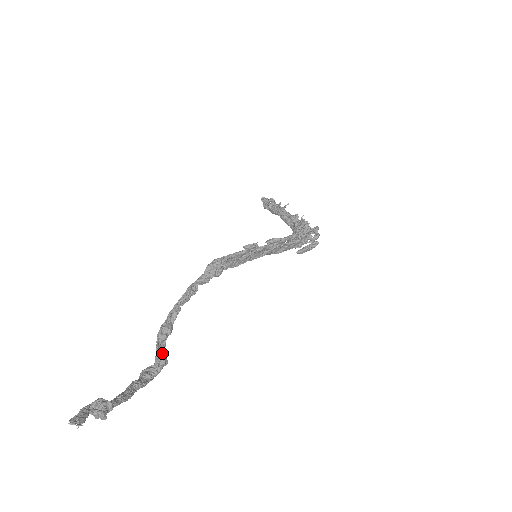
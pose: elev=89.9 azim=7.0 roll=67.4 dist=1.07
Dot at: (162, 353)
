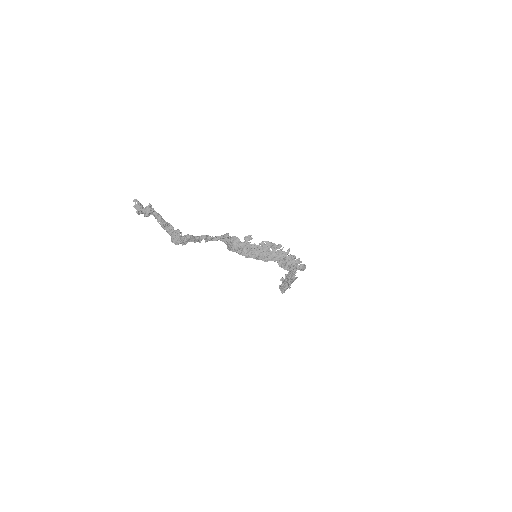
Dot at: (186, 241)
